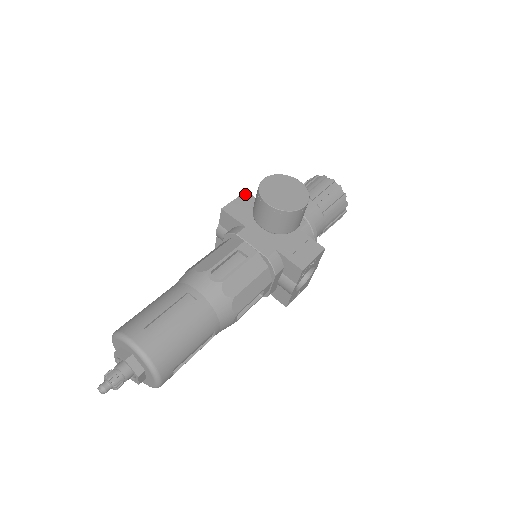
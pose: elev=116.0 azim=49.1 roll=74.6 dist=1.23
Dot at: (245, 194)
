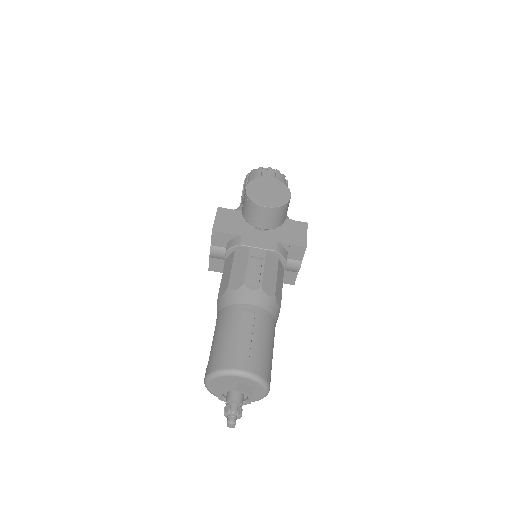
Dot at: (219, 210)
